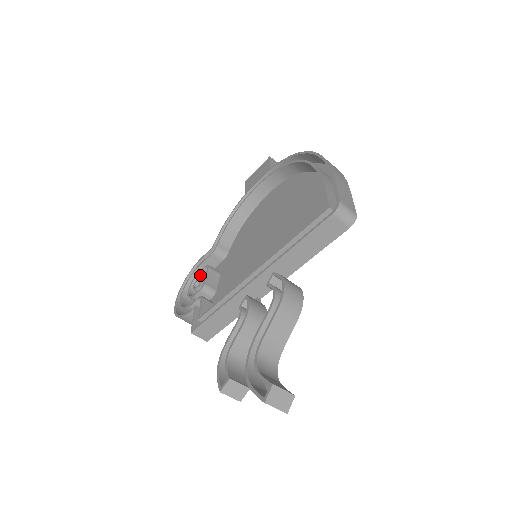
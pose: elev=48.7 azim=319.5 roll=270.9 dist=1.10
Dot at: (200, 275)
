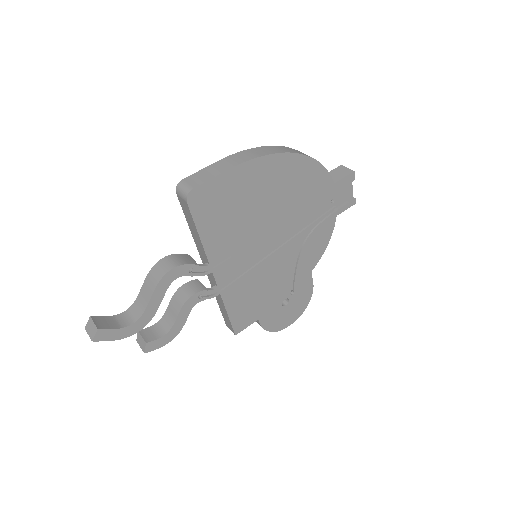
Dot at: occluded
